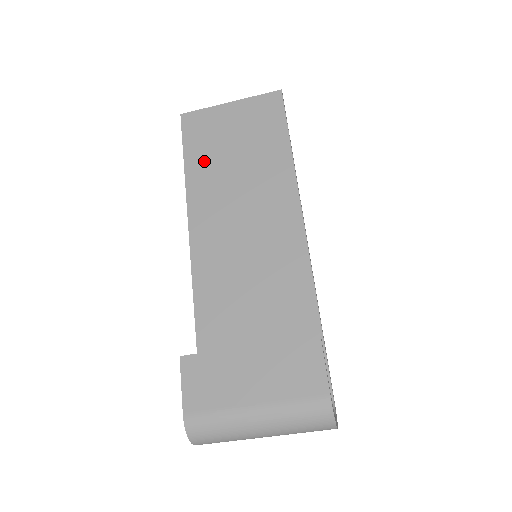
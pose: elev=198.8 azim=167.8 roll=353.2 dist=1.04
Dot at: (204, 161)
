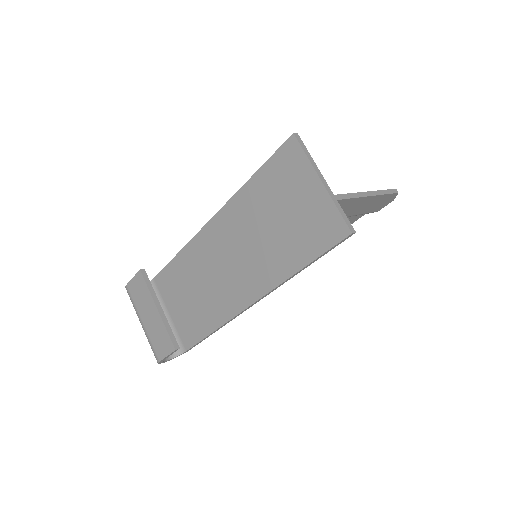
Dot at: (263, 191)
